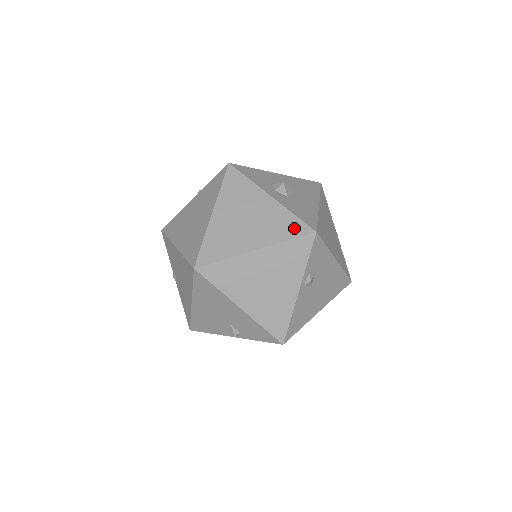
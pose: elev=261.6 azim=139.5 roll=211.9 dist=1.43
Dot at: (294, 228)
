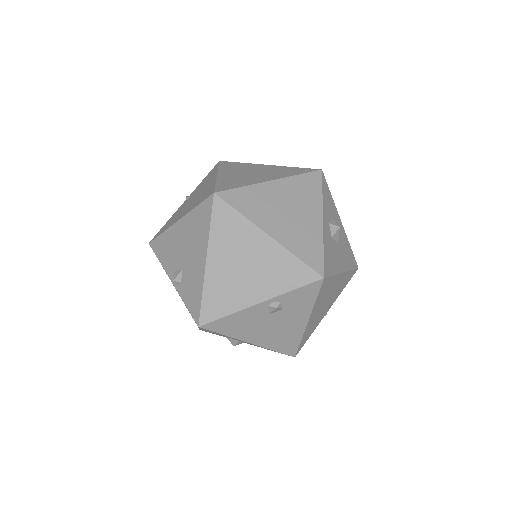
Dot at: (312, 256)
